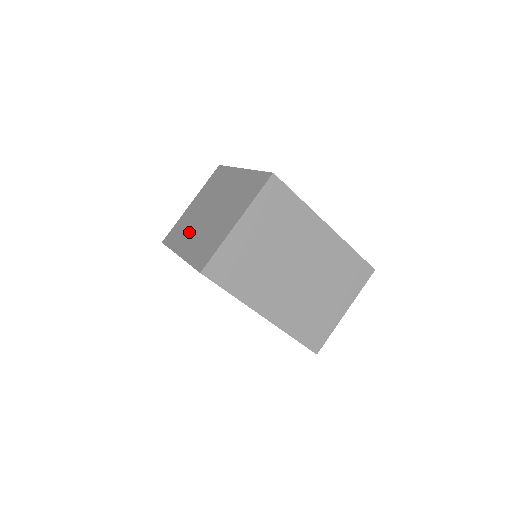
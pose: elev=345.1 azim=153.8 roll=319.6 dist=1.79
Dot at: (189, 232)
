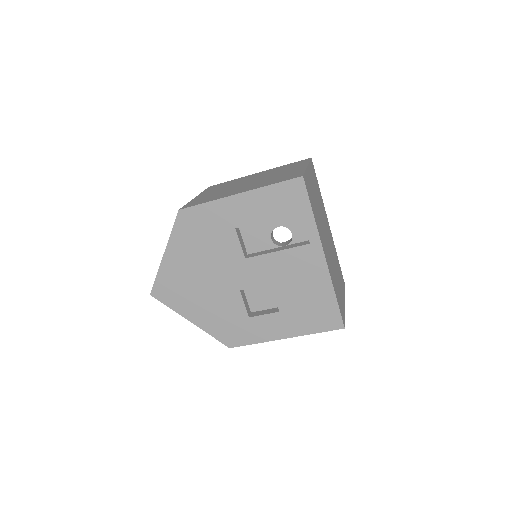
Dot at: (231, 191)
